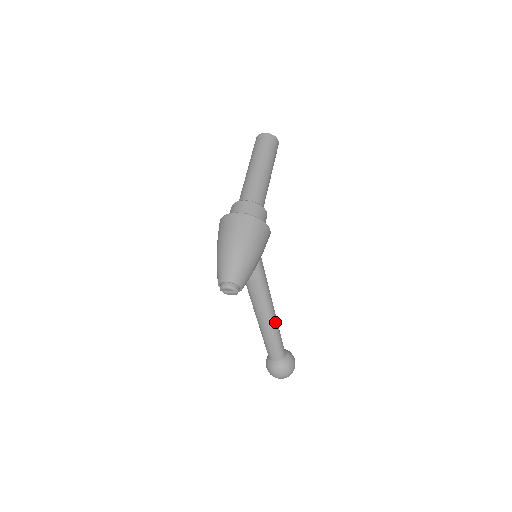
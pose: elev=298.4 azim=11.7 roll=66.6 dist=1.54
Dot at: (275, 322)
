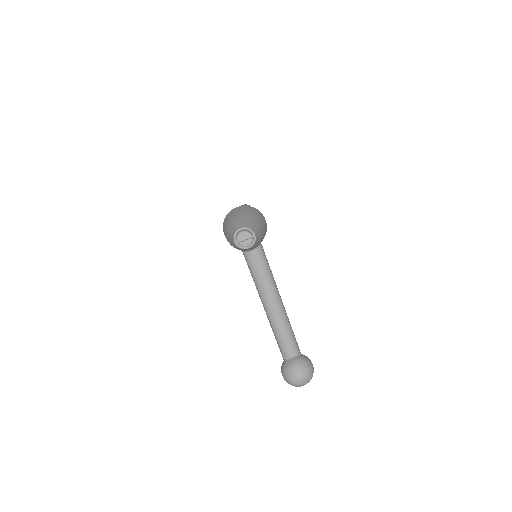
Dot at: (284, 310)
